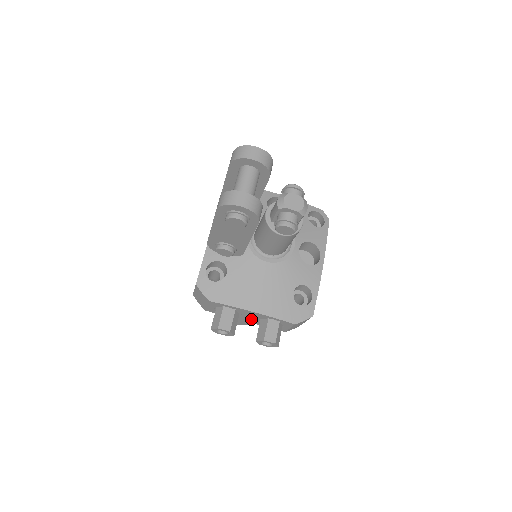
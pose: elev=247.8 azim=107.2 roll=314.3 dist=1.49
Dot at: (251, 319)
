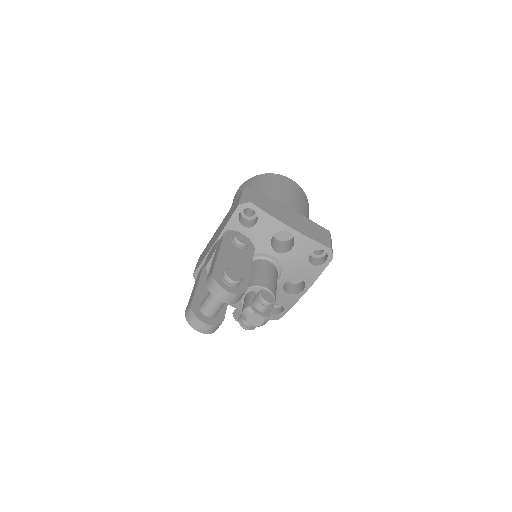
Dot at: occluded
